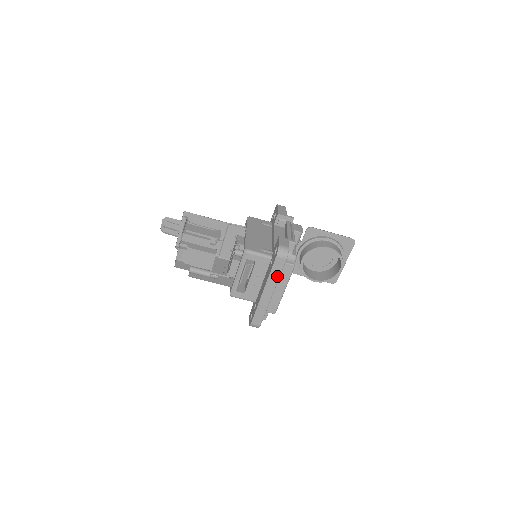
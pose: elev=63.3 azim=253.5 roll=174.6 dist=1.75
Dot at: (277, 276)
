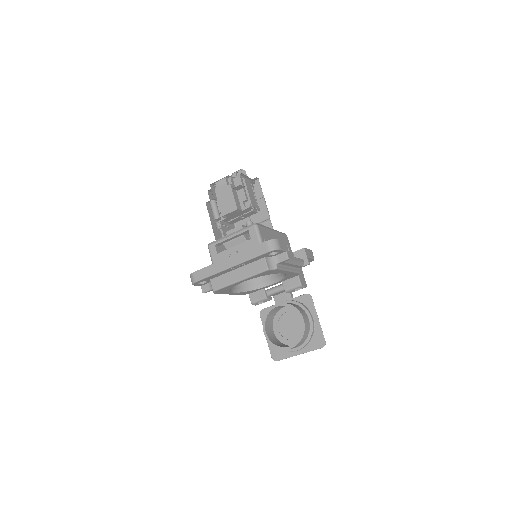
Dot at: (249, 257)
